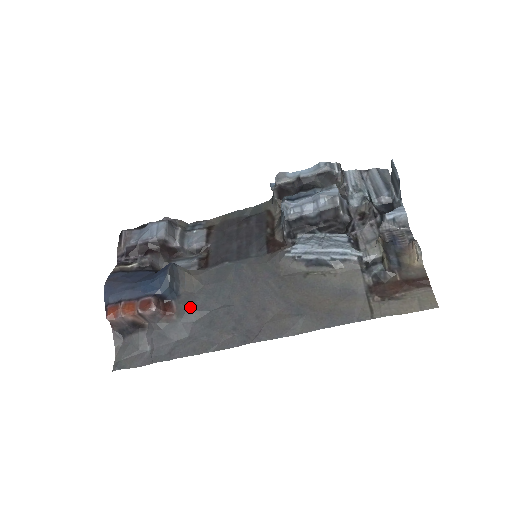
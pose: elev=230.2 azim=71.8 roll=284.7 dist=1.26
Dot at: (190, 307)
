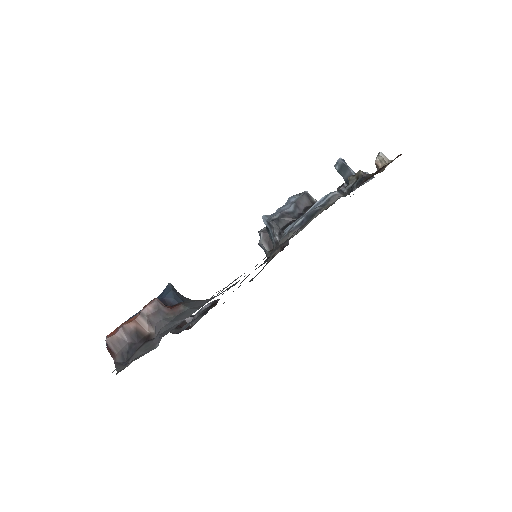
Dot at: (198, 301)
